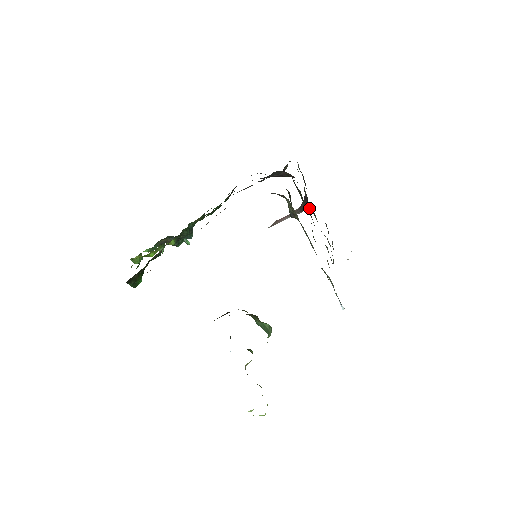
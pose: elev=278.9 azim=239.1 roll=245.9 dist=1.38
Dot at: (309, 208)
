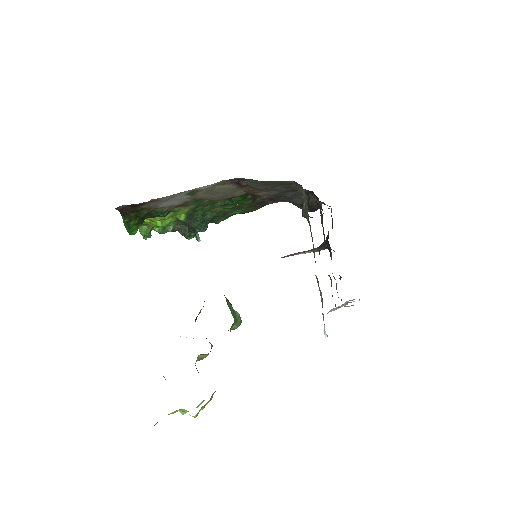
Dot at: (328, 247)
